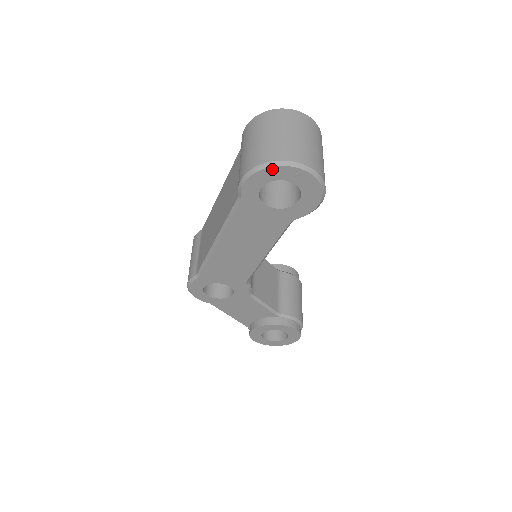
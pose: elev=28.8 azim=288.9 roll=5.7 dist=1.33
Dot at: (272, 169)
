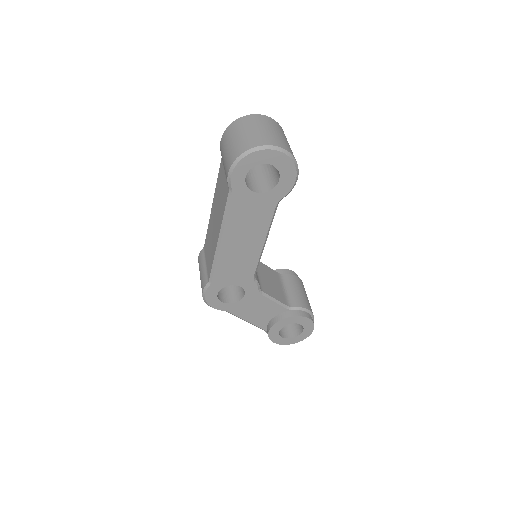
Dot at: (251, 156)
